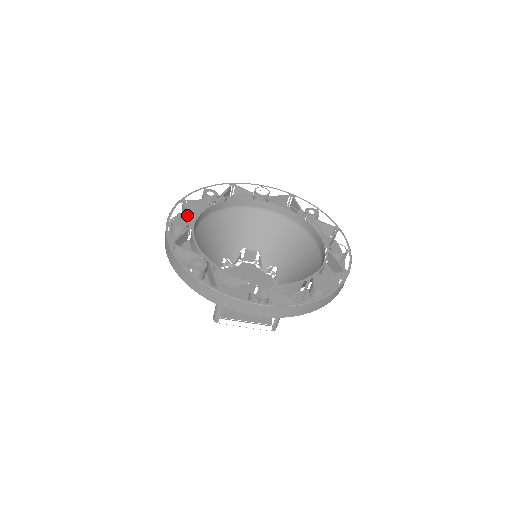
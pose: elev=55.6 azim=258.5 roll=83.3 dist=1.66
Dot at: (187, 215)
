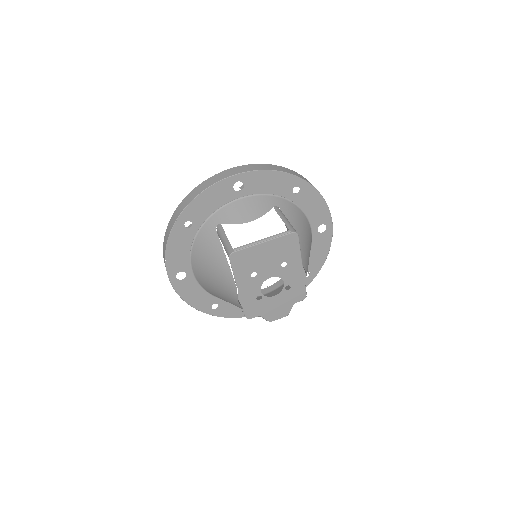
Dot at: occluded
